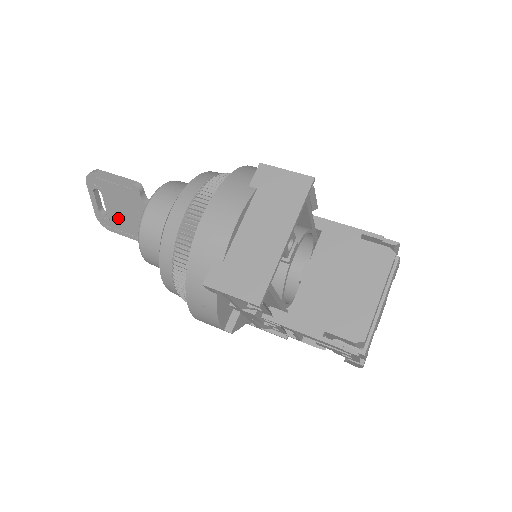
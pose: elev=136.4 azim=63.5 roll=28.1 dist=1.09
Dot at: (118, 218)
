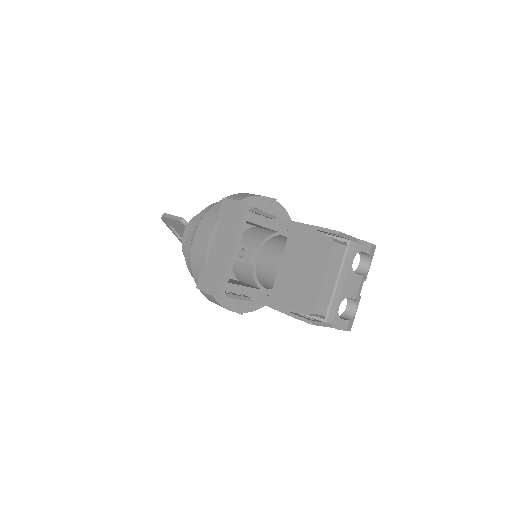
Dot at: occluded
